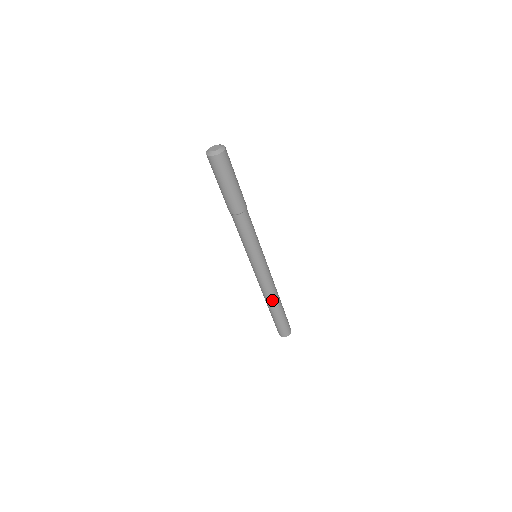
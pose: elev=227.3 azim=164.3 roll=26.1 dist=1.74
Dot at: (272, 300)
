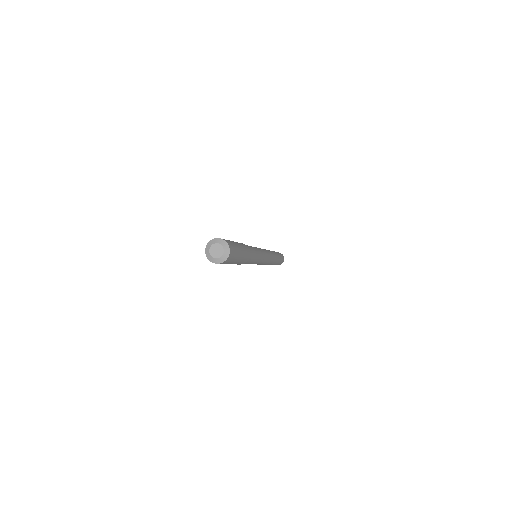
Dot at: occluded
